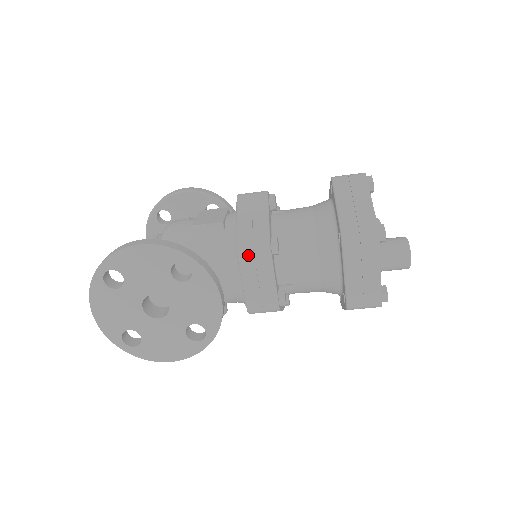
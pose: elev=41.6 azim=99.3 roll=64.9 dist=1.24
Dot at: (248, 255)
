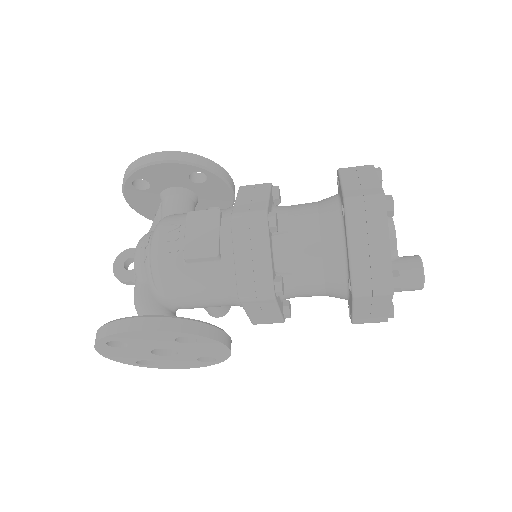
Dot at: (251, 302)
